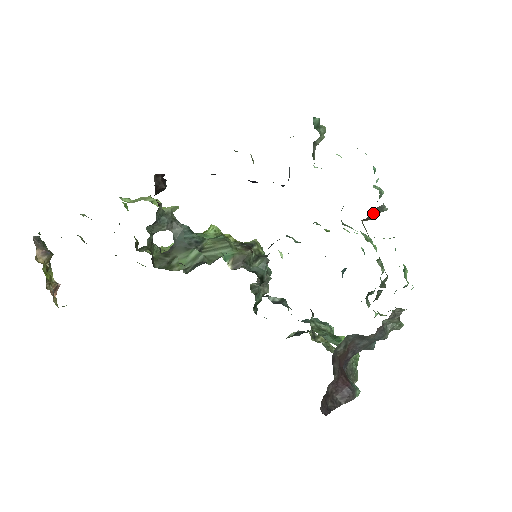
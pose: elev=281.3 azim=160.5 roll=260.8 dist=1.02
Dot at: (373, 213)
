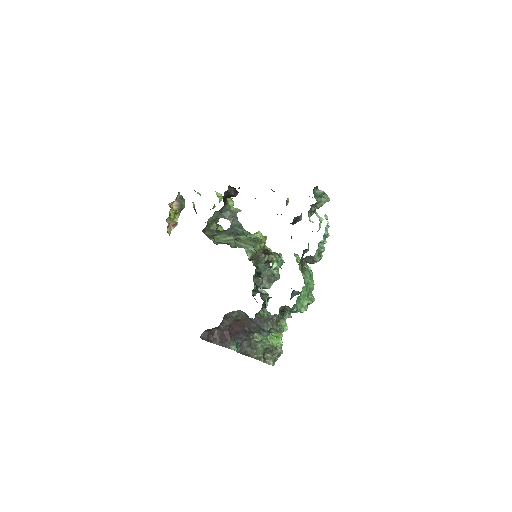
Dot at: (309, 259)
